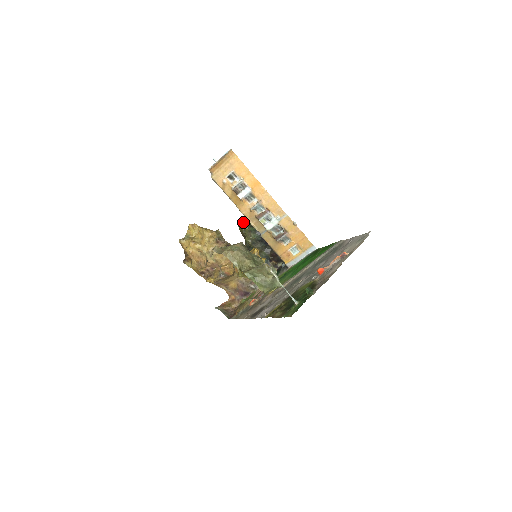
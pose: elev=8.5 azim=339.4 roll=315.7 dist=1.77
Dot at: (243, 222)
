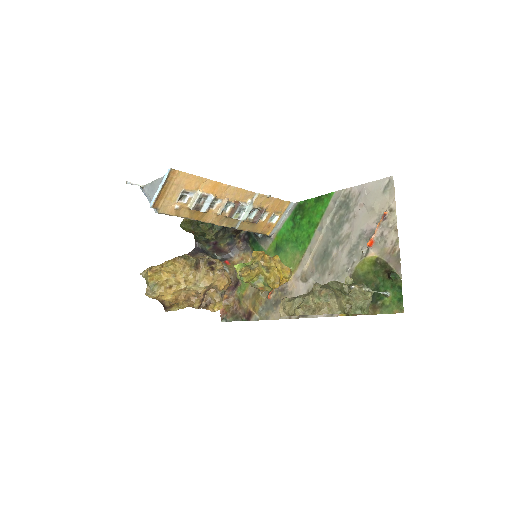
Dot at: (188, 221)
